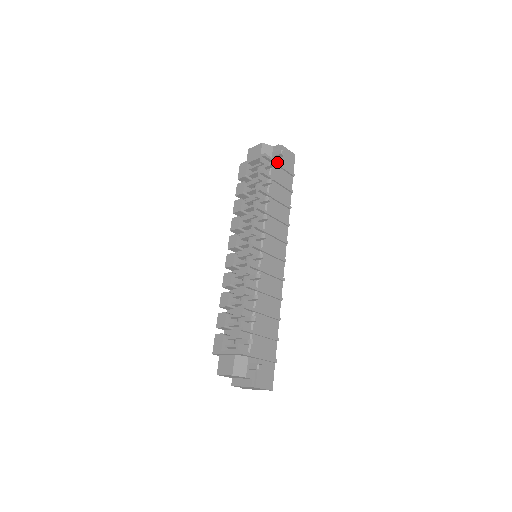
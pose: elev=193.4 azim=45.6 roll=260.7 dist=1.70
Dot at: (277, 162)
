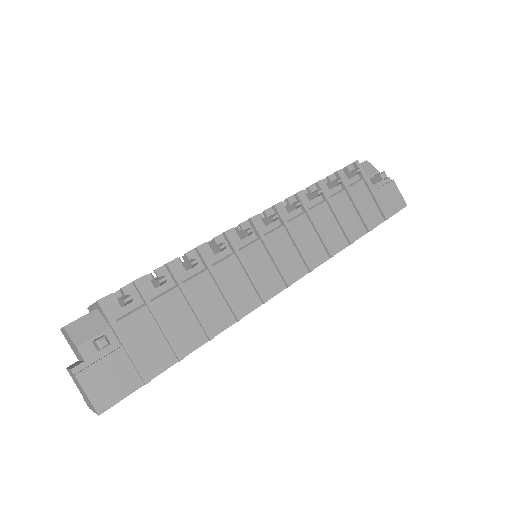
Dot at: (370, 184)
